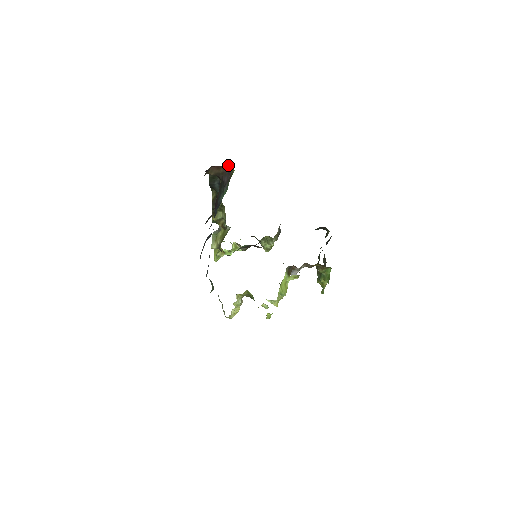
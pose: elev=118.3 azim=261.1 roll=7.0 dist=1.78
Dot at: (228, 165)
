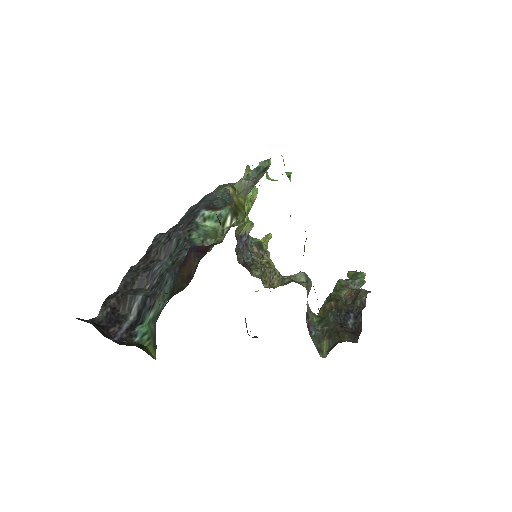
Dot at: occluded
